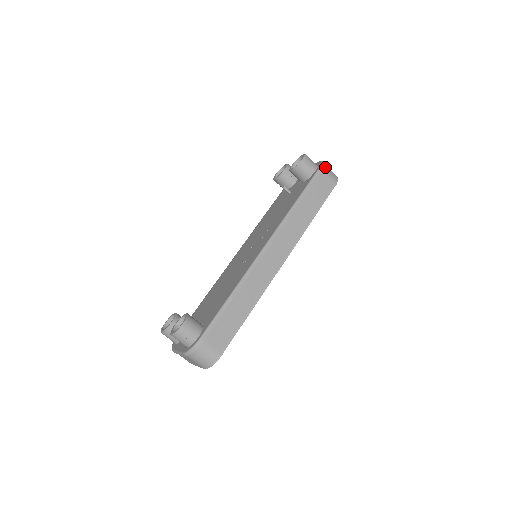
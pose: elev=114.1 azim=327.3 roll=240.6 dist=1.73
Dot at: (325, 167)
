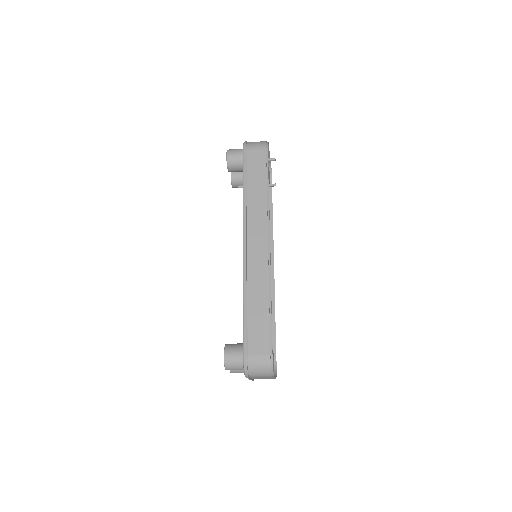
Dot at: (248, 144)
